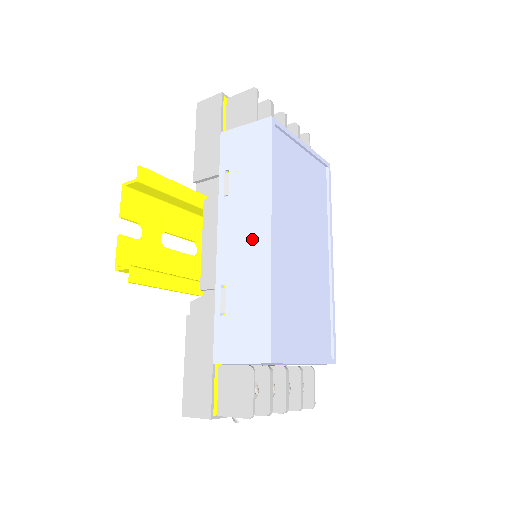
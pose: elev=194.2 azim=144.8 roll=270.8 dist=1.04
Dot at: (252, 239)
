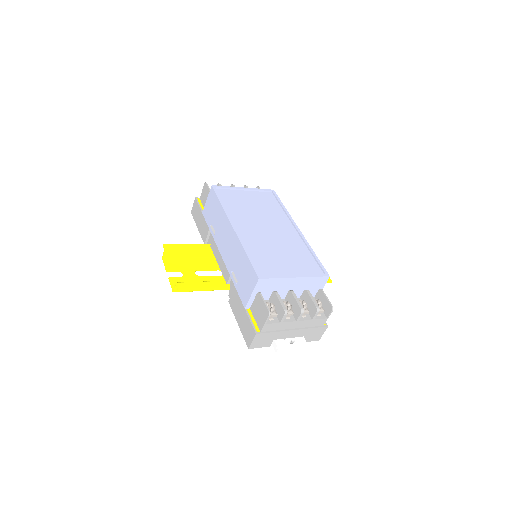
Dot at: (229, 239)
